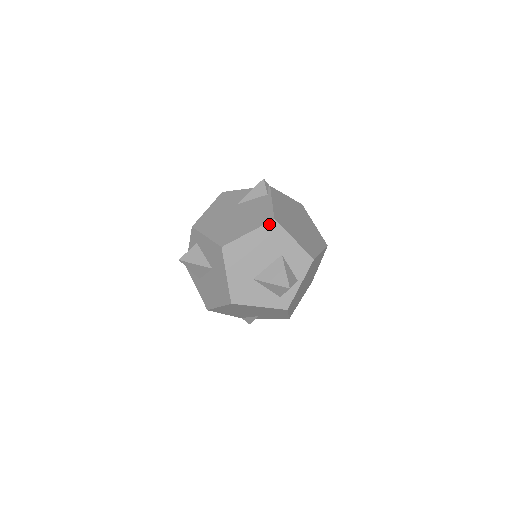
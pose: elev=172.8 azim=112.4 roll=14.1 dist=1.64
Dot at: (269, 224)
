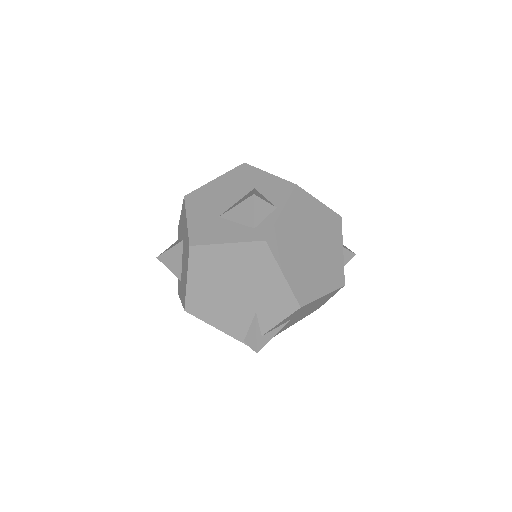
Dot at: (238, 168)
